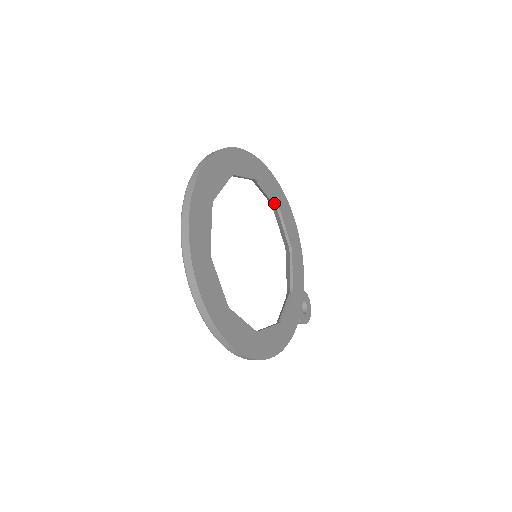
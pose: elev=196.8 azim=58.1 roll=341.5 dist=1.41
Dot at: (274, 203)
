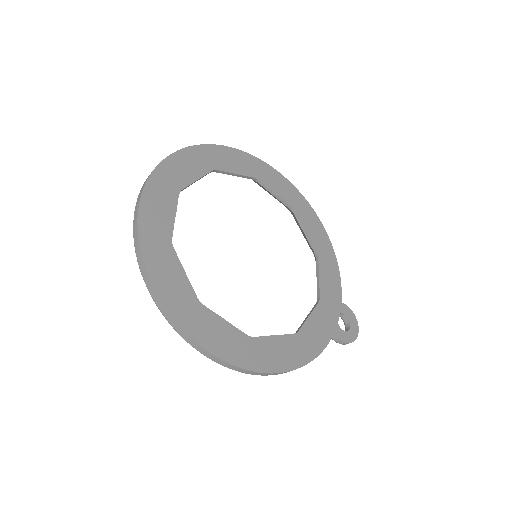
Dot at: (286, 204)
